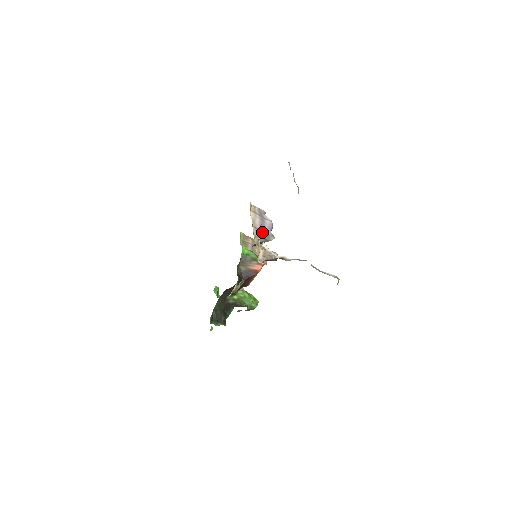
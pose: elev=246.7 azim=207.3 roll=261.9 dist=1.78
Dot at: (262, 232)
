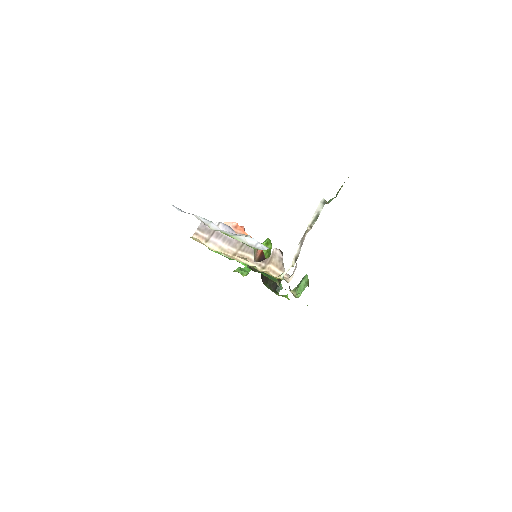
Dot at: (241, 249)
